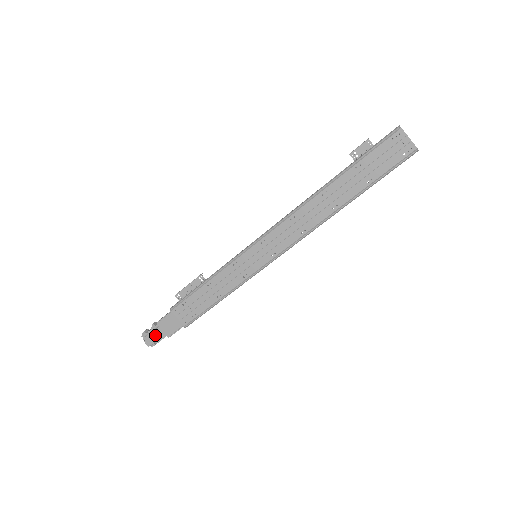
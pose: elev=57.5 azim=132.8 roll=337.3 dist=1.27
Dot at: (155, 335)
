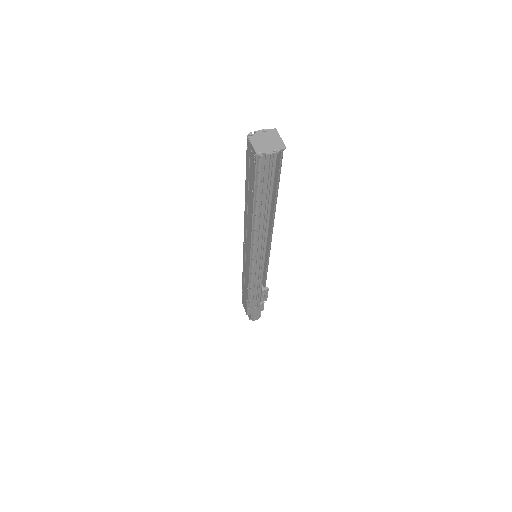
Dot at: occluded
